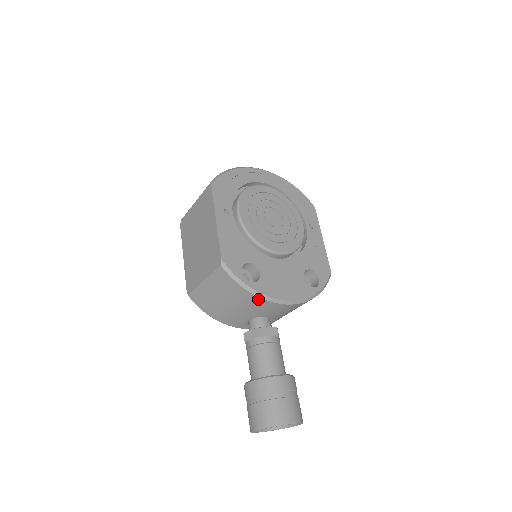
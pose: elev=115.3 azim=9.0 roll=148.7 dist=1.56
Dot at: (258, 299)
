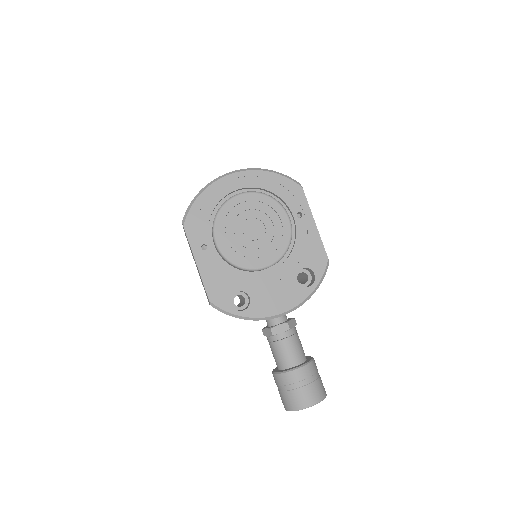
Dot at: (254, 320)
